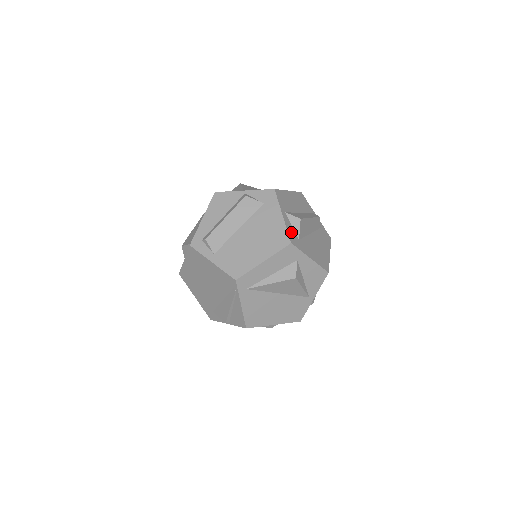
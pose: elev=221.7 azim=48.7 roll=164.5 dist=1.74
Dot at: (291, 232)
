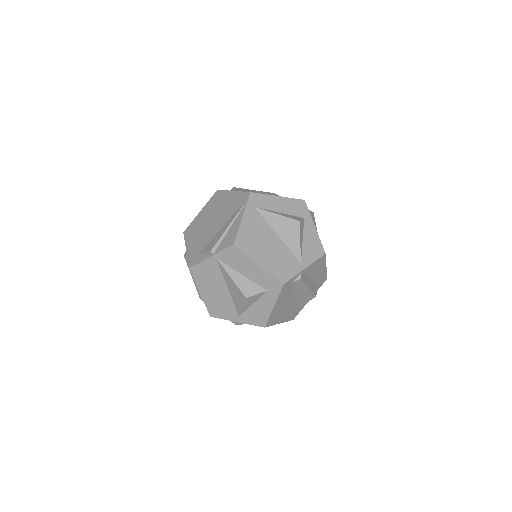
Dot at: occluded
